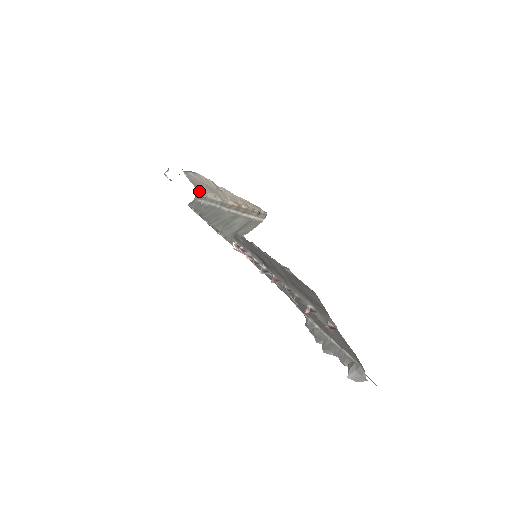
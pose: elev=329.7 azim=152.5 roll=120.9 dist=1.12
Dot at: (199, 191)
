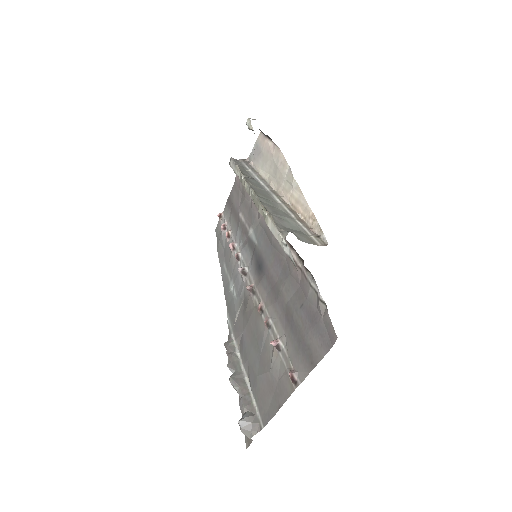
Dot at: (252, 159)
